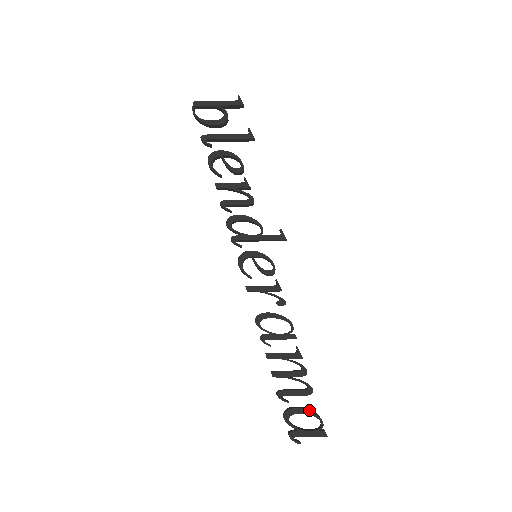
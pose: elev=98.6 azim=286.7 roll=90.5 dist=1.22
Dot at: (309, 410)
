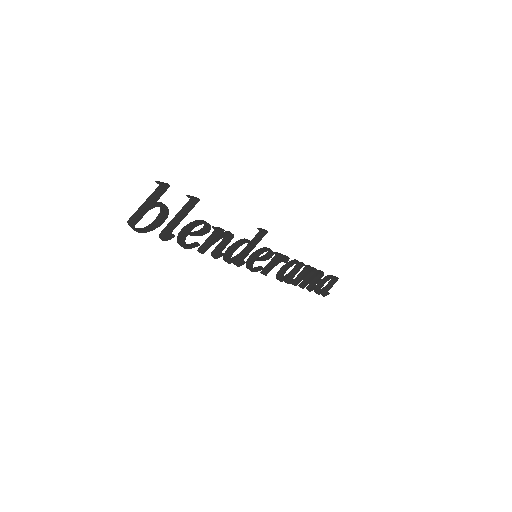
Dot at: (326, 280)
